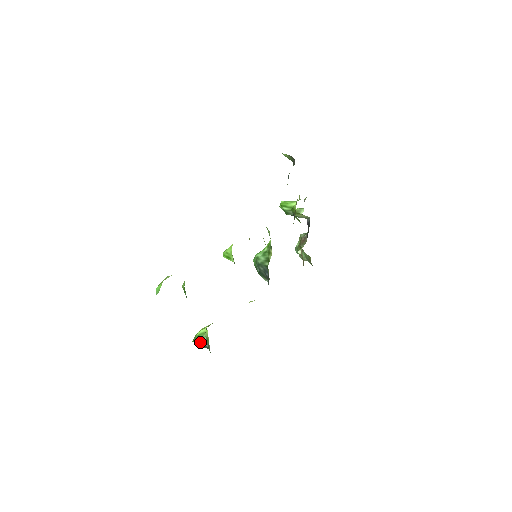
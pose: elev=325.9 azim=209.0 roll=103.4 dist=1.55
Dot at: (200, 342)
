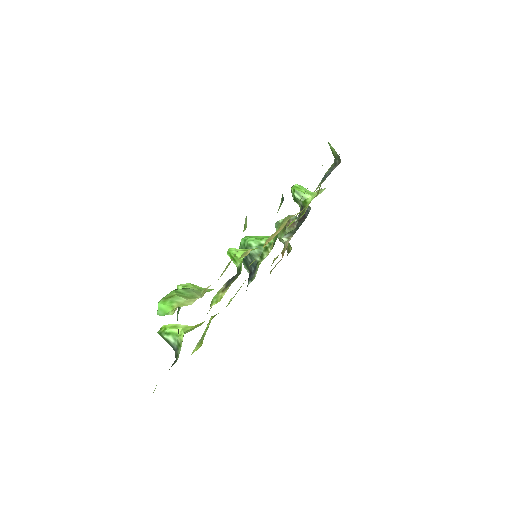
Dot at: (168, 341)
